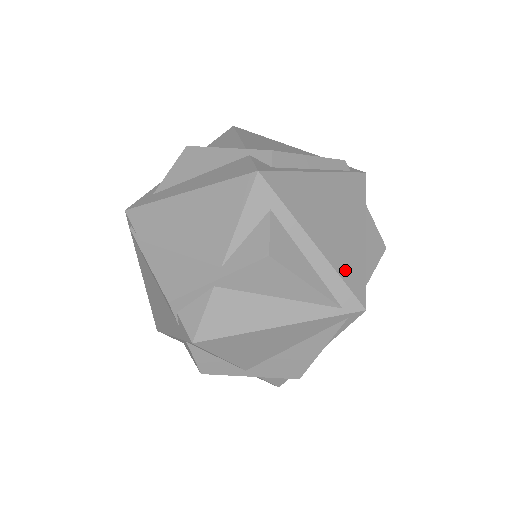
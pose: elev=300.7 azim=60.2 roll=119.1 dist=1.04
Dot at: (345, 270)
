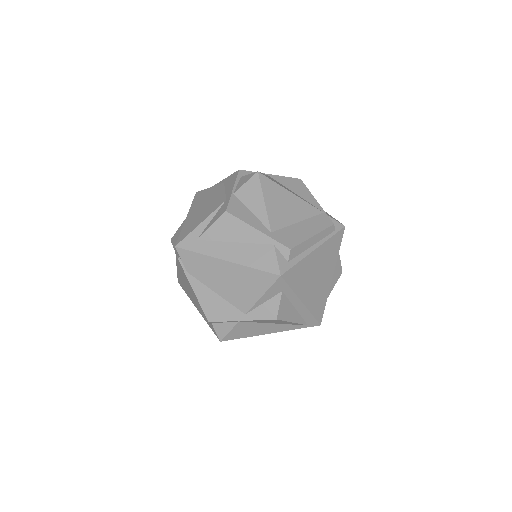
Dot at: (315, 308)
